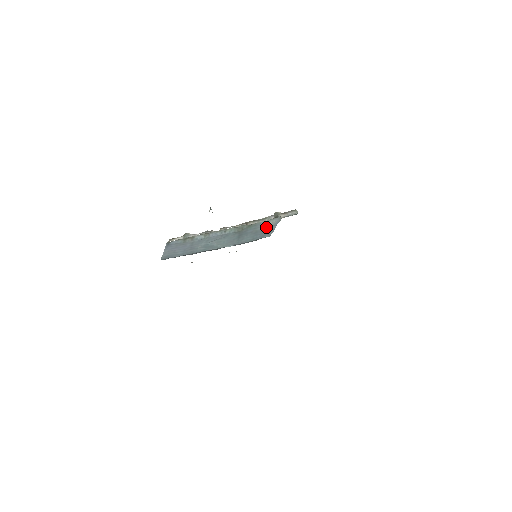
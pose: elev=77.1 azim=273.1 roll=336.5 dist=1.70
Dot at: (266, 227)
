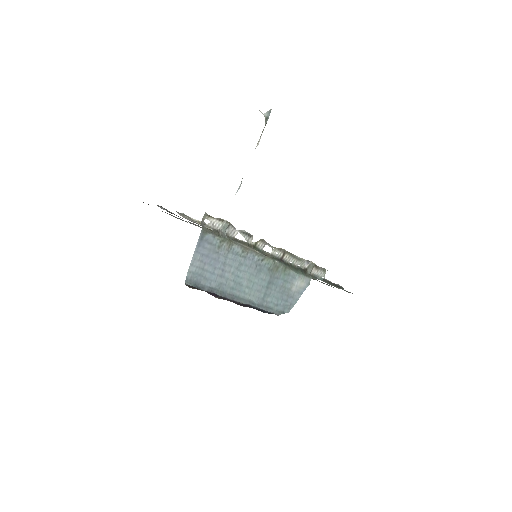
Dot at: (294, 289)
